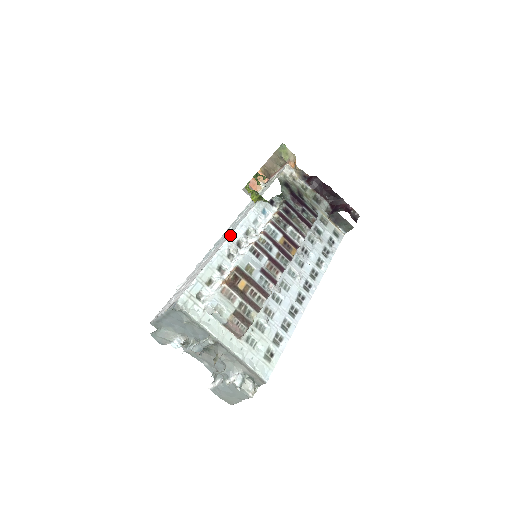
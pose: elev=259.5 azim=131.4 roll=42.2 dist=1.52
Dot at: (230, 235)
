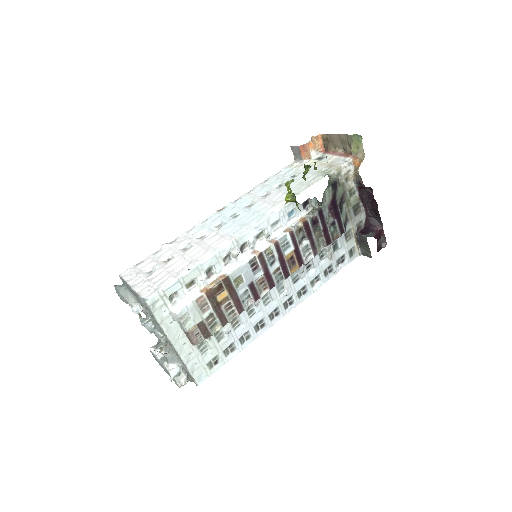
Dot at: (239, 235)
